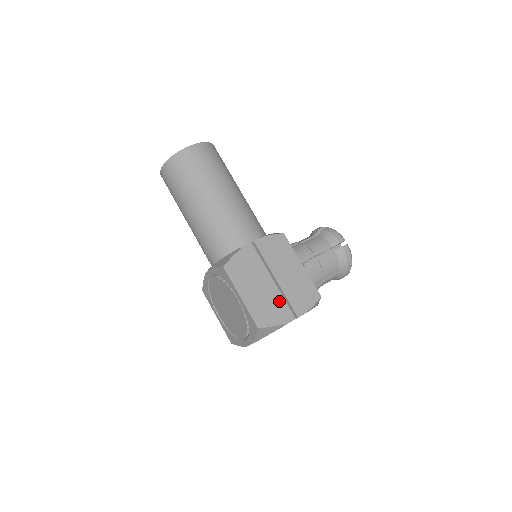
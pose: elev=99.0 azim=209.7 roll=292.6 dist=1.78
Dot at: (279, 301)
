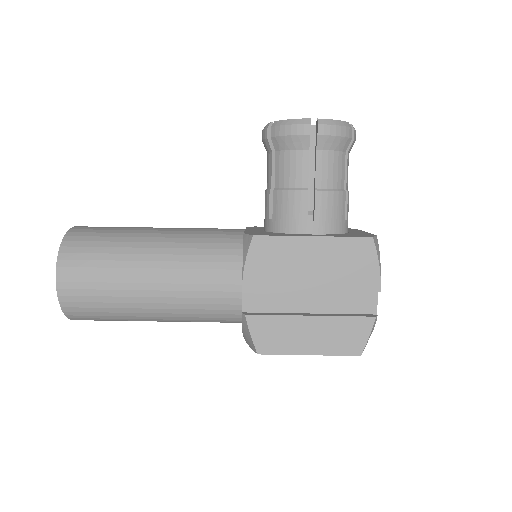
Dot at: (342, 300)
